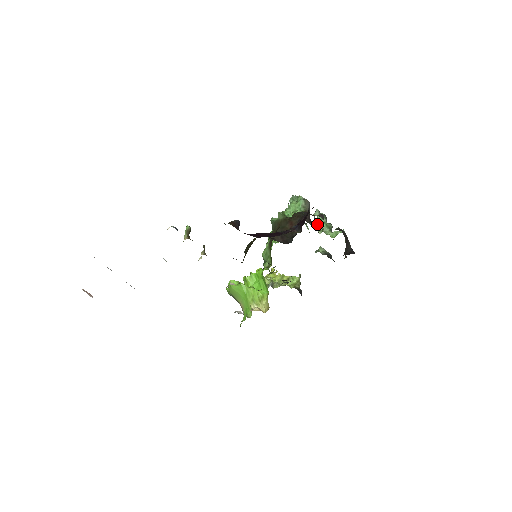
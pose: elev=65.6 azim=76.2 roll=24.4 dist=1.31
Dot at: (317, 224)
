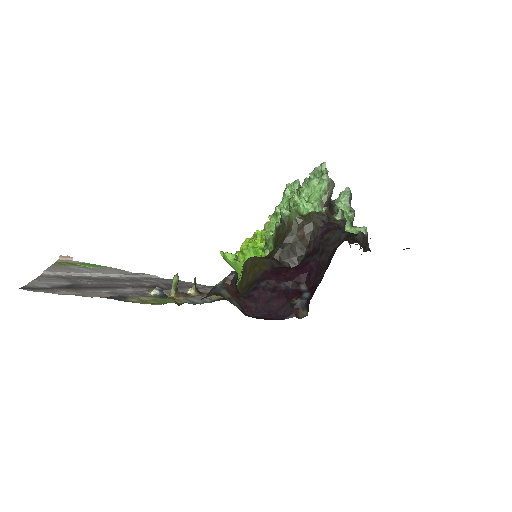
Dot at: occluded
